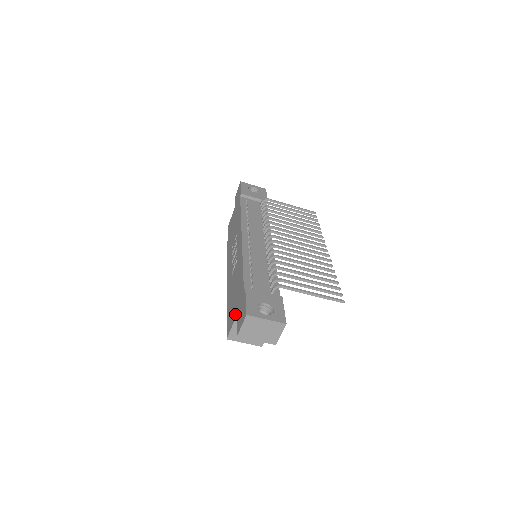
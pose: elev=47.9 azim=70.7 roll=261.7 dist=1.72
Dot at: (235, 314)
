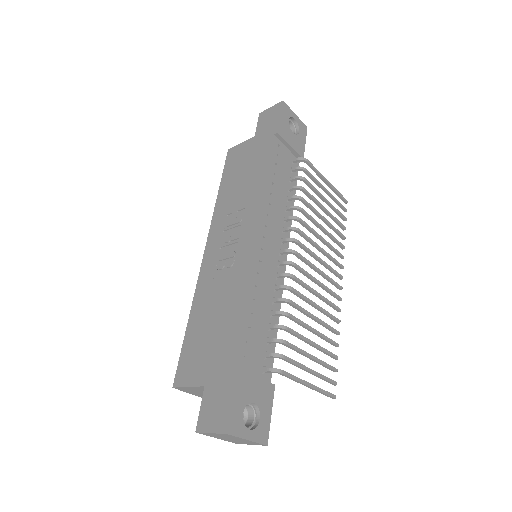
Dot at: (203, 378)
